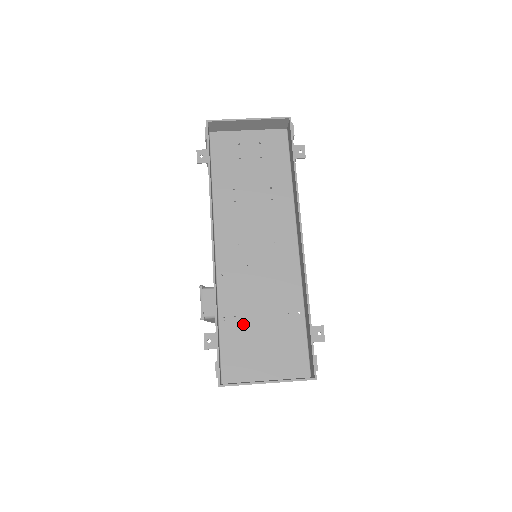
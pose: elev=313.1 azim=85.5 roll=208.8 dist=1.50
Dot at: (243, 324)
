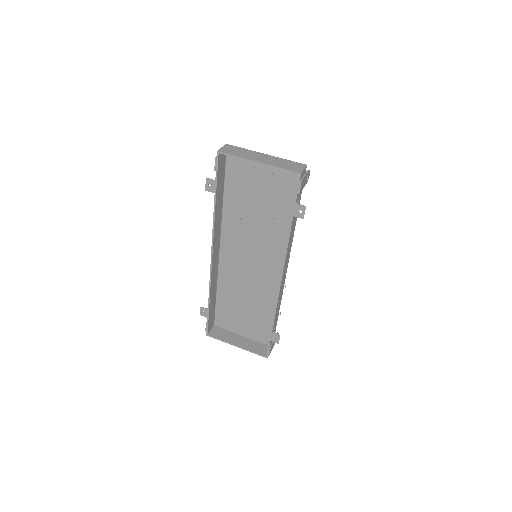
Dot at: (233, 302)
